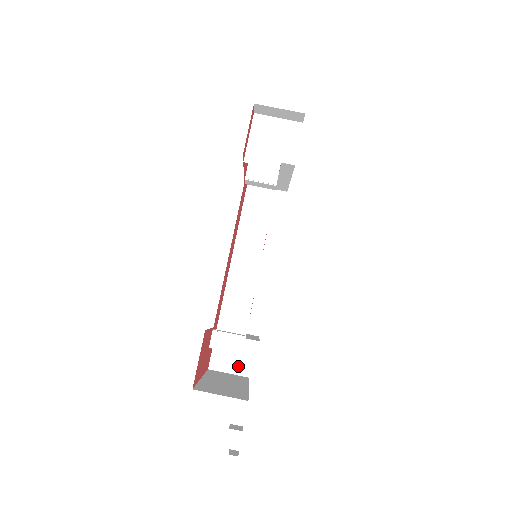
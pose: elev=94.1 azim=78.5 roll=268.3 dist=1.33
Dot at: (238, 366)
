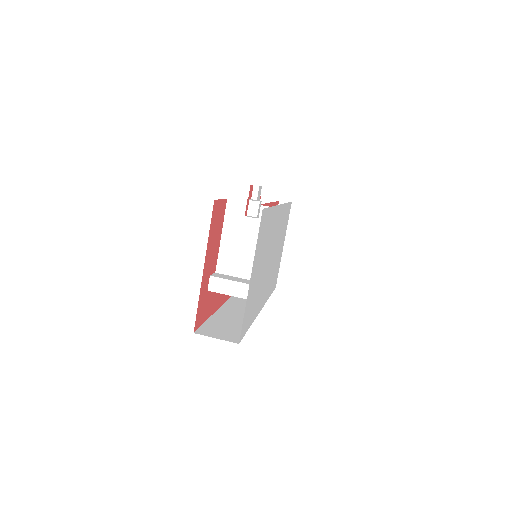
Dot at: (227, 337)
